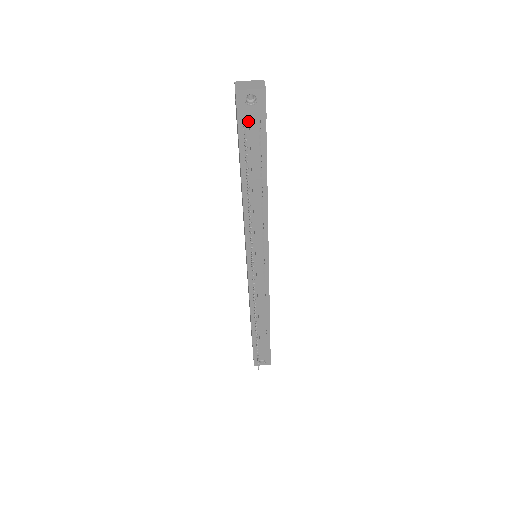
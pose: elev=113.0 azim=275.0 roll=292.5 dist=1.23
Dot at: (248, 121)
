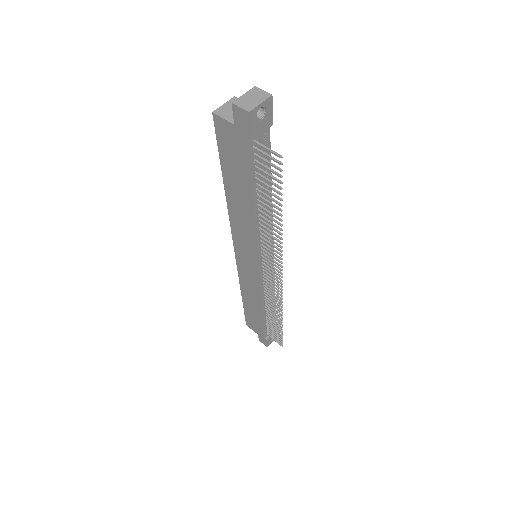
Dot at: (256, 136)
